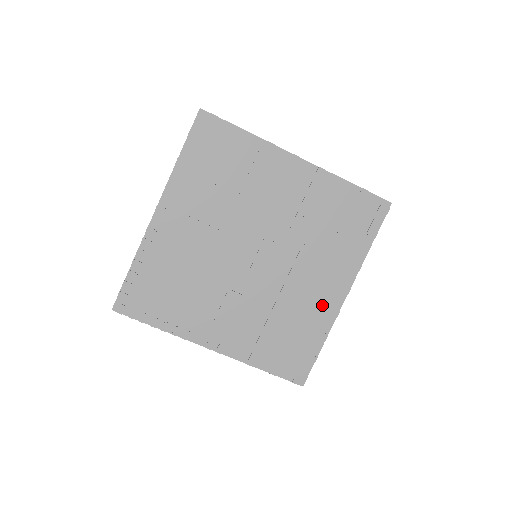
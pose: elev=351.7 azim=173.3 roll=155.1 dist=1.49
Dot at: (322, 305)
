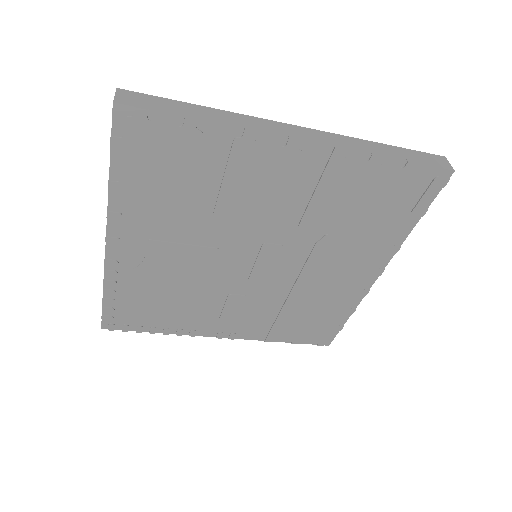
Dot at: (347, 288)
